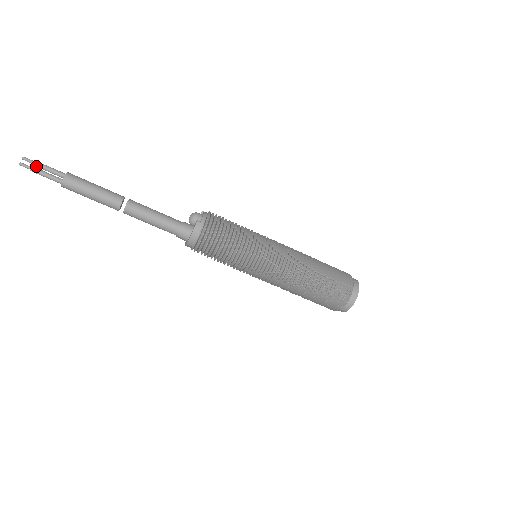
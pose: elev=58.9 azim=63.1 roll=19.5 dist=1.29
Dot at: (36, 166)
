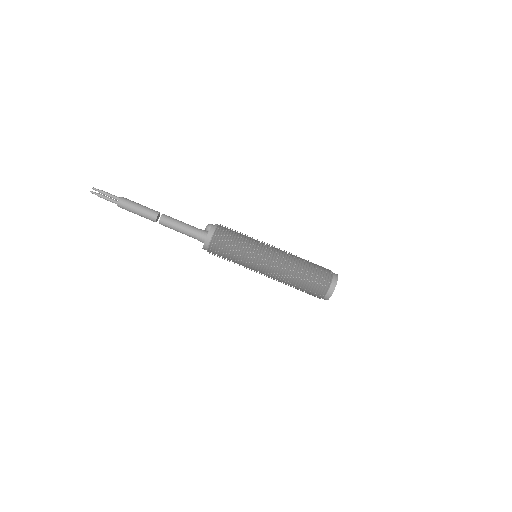
Dot at: (102, 193)
